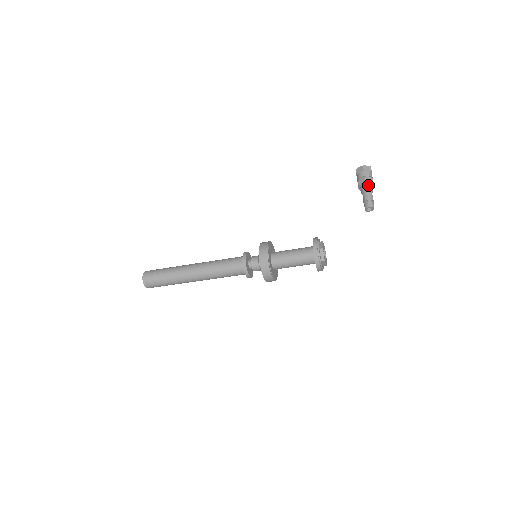
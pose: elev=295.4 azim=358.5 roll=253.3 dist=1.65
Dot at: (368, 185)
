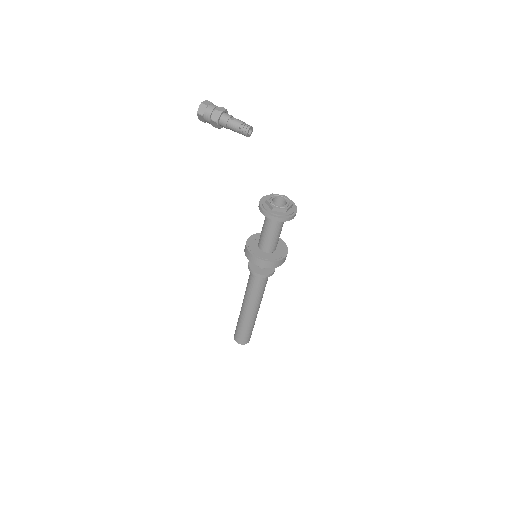
Dot at: (221, 120)
